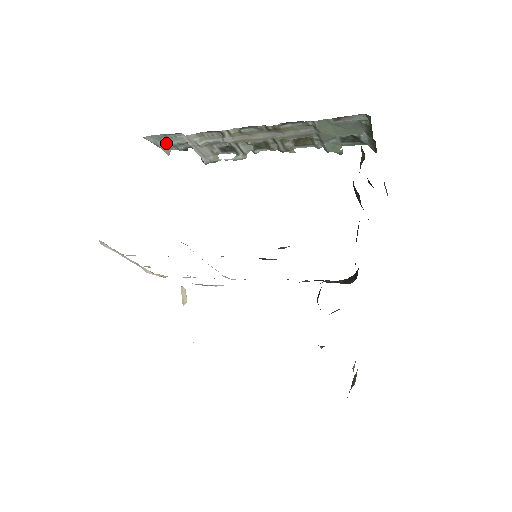
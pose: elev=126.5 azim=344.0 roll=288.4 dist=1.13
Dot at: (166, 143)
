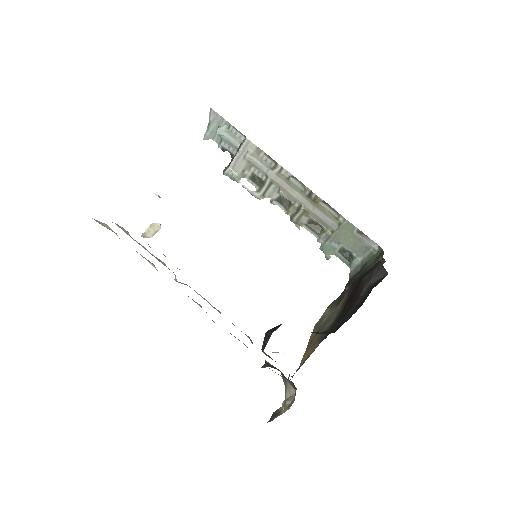
Dot at: (221, 130)
